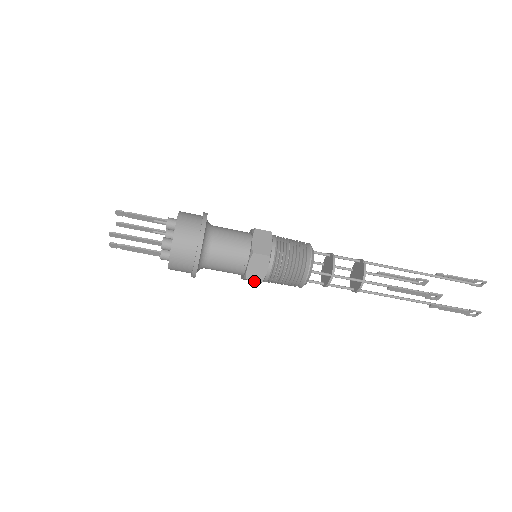
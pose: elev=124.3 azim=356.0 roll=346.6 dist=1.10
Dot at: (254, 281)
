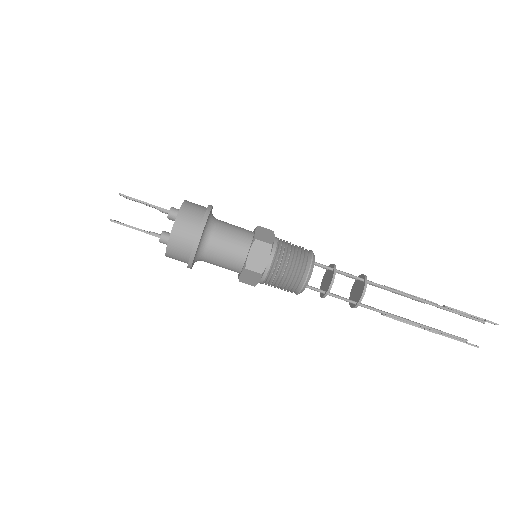
Dot at: occluded
